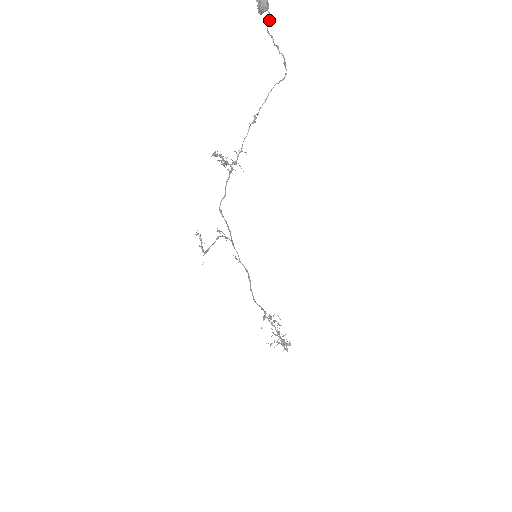
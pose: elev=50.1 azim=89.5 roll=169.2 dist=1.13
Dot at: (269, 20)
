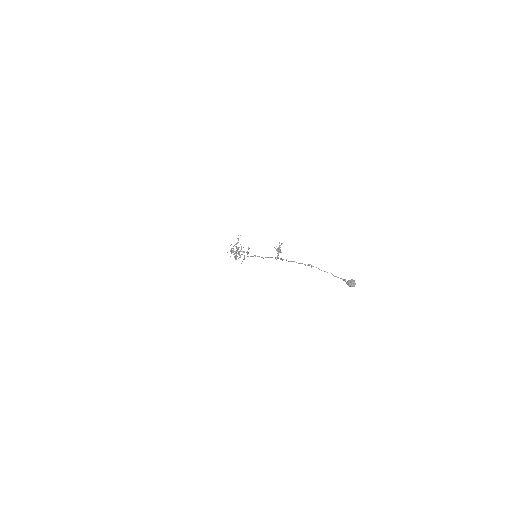
Dot at: (348, 285)
